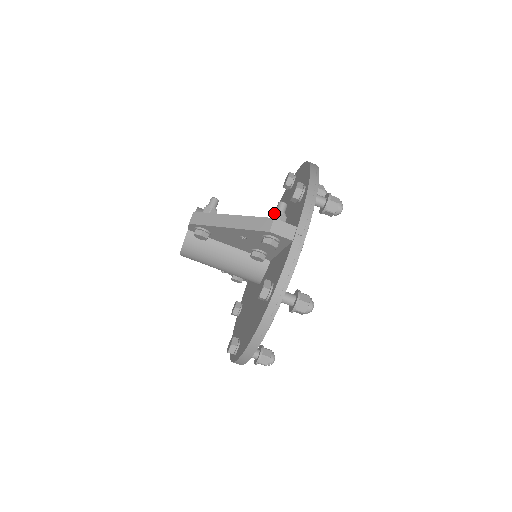
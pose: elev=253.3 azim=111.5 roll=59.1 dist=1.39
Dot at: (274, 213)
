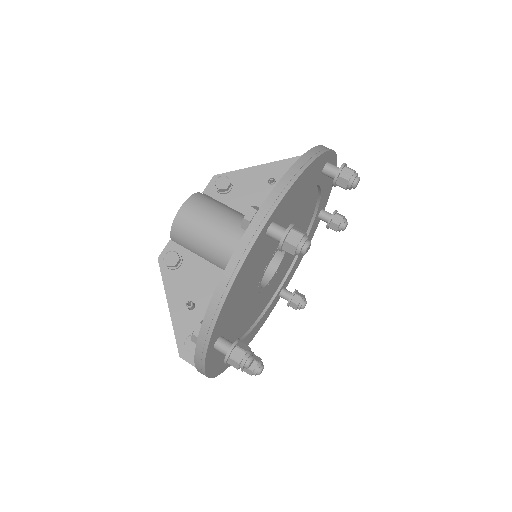
Dot at: occluded
